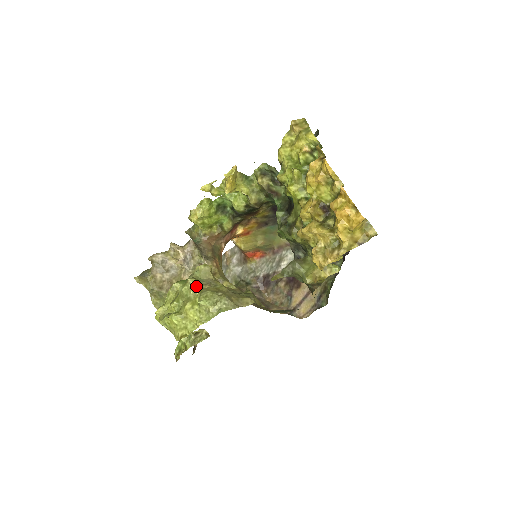
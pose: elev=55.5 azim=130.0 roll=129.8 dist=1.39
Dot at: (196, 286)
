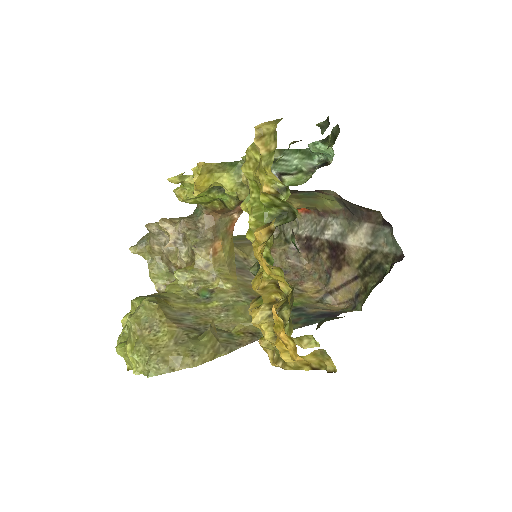
Dot at: (135, 330)
